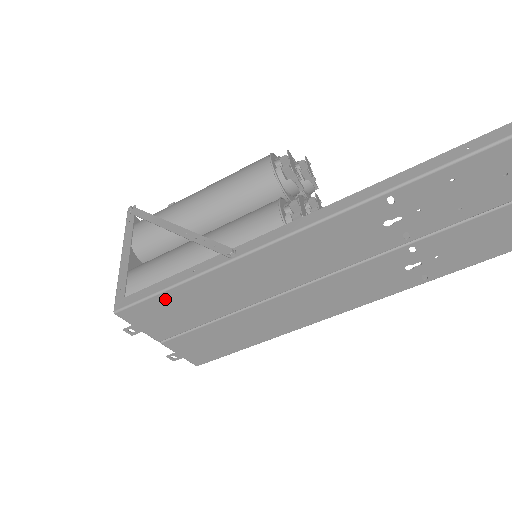
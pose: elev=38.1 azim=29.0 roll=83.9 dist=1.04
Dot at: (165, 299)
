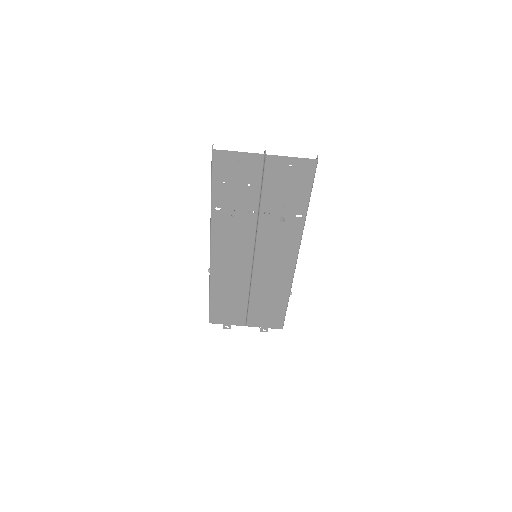
Dot at: (215, 306)
